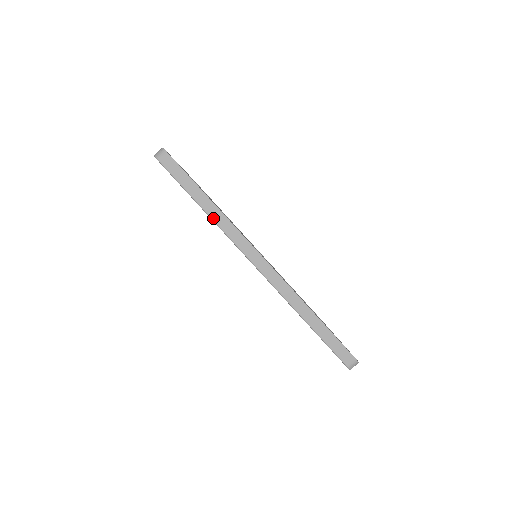
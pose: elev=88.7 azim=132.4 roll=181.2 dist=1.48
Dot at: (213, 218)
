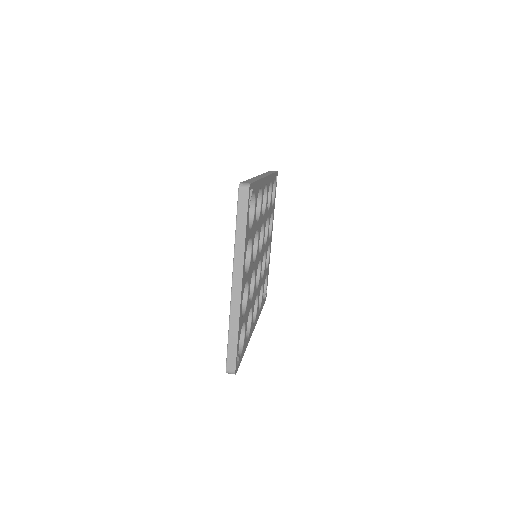
Dot at: occluded
